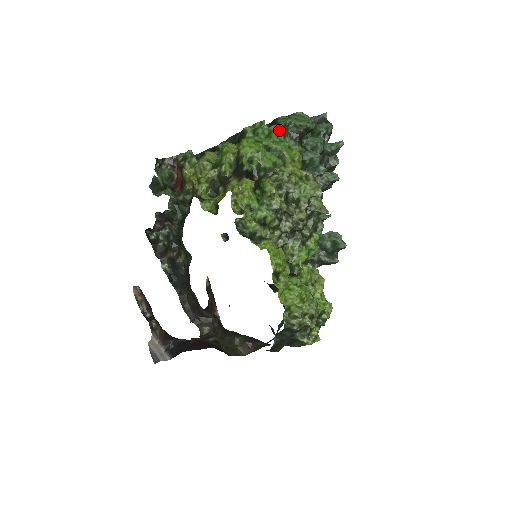
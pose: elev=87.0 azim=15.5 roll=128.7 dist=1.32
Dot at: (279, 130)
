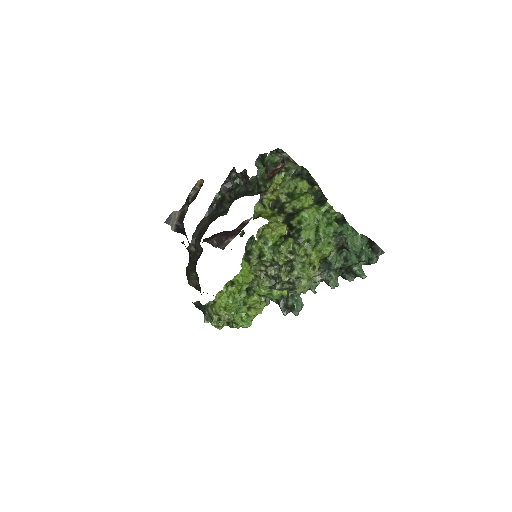
Dot at: (336, 229)
